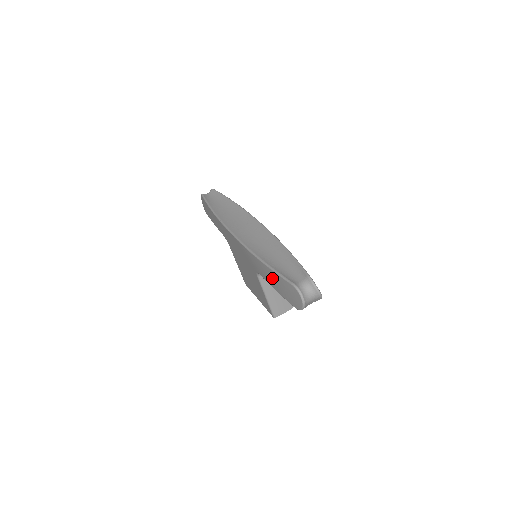
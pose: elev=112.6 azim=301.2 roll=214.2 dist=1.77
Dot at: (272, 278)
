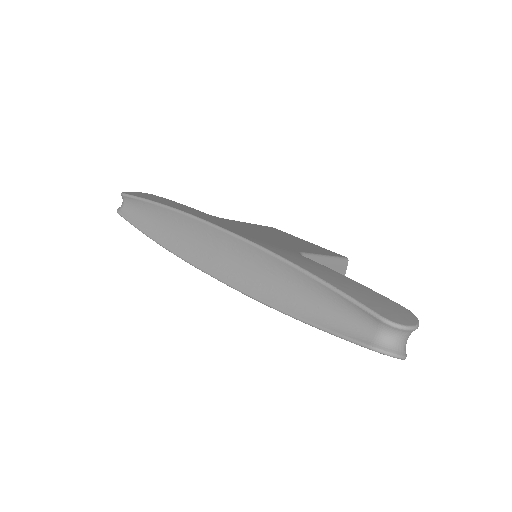
Dot at: occluded
